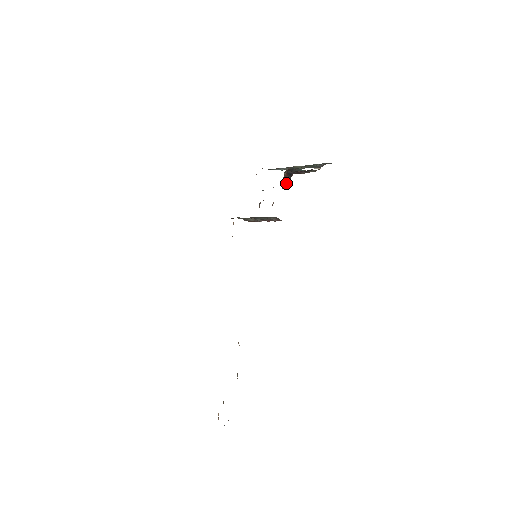
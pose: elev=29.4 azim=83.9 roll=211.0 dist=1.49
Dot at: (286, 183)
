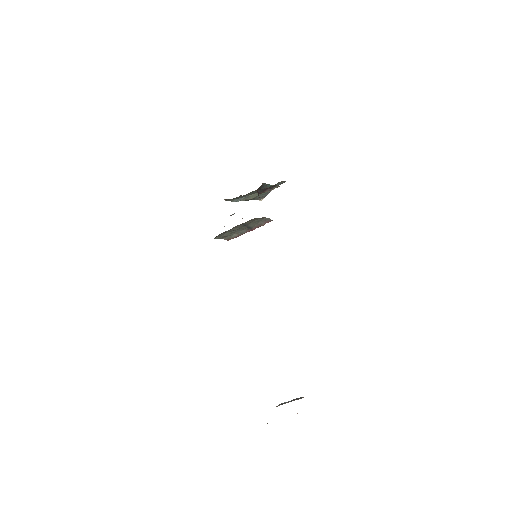
Dot at: occluded
